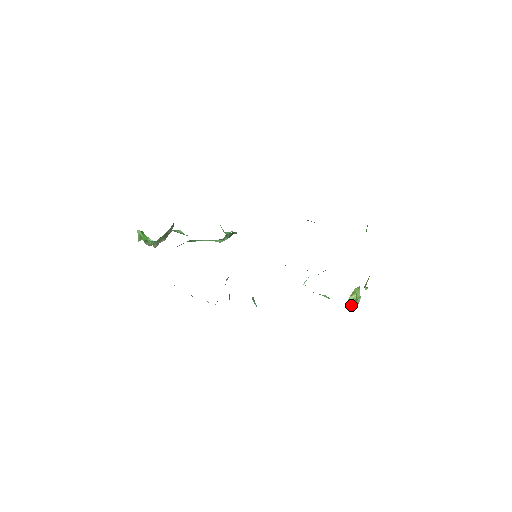
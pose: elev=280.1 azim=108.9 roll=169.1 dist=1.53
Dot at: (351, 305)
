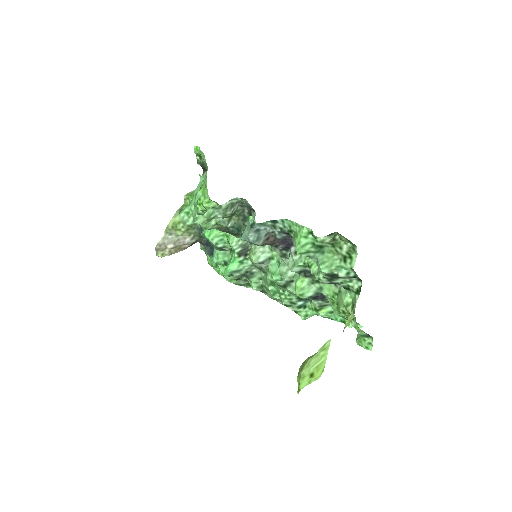
Dot at: (309, 357)
